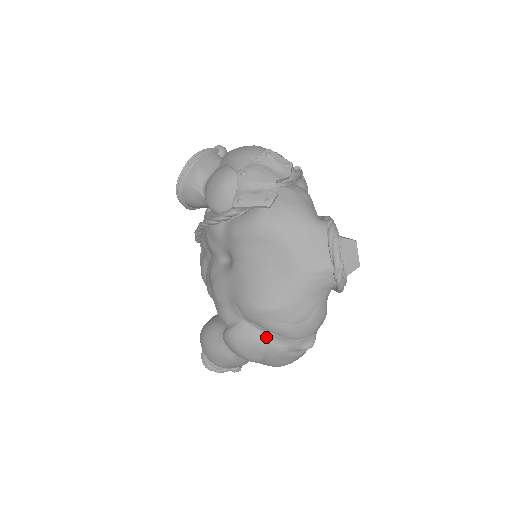
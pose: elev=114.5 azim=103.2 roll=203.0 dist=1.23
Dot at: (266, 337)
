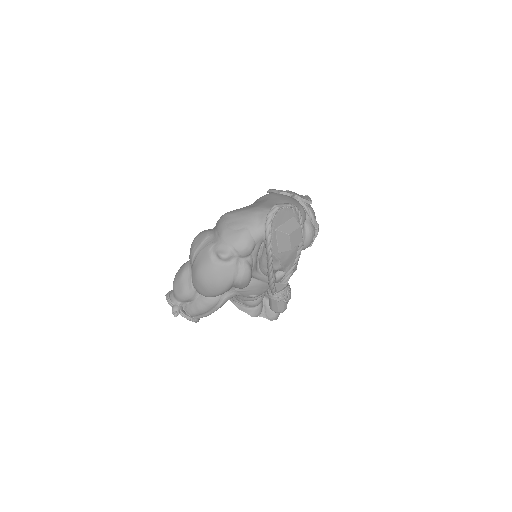
Dot at: (212, 234)
